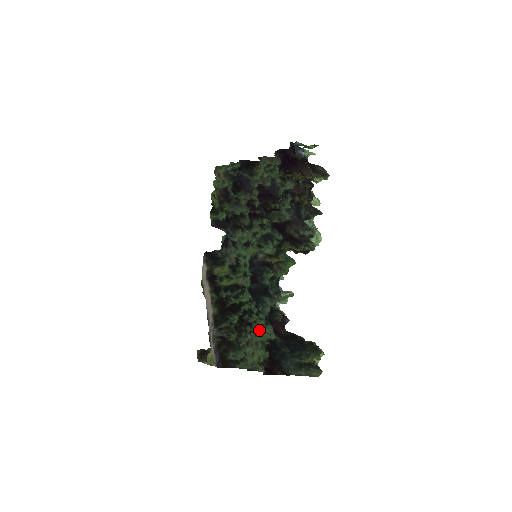
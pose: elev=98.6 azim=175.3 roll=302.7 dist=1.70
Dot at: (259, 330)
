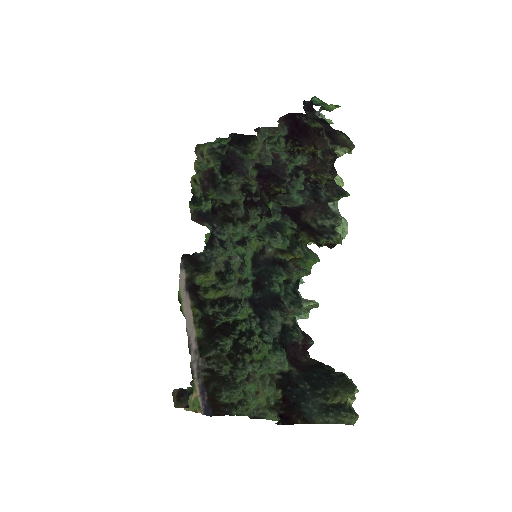
Dot at: (264, 358)
